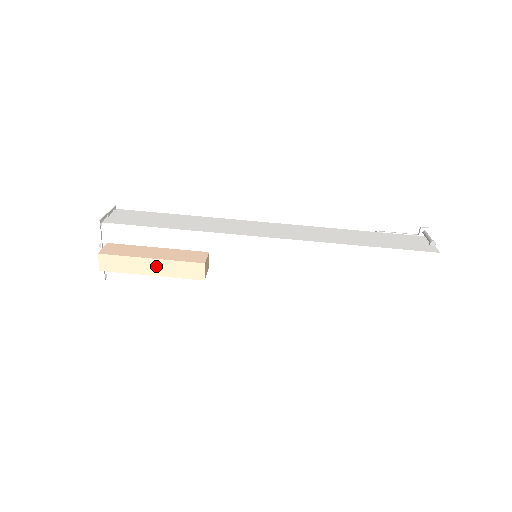
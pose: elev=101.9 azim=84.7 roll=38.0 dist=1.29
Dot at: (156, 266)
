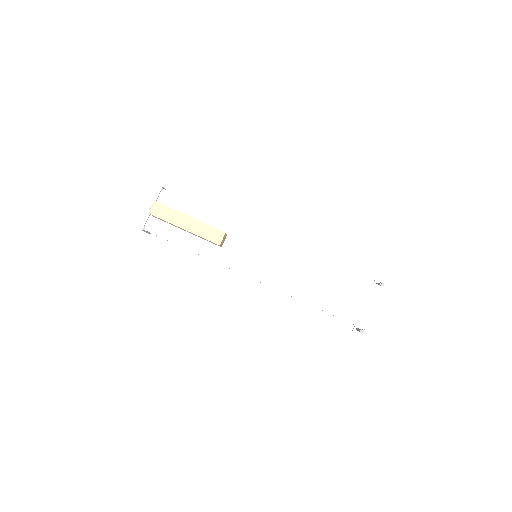
Dot at: (190, 223)
